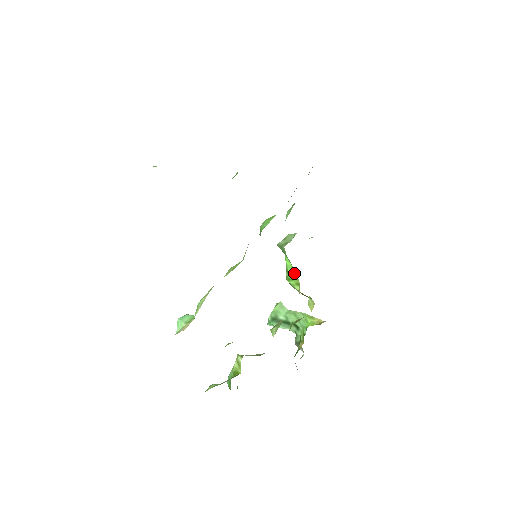
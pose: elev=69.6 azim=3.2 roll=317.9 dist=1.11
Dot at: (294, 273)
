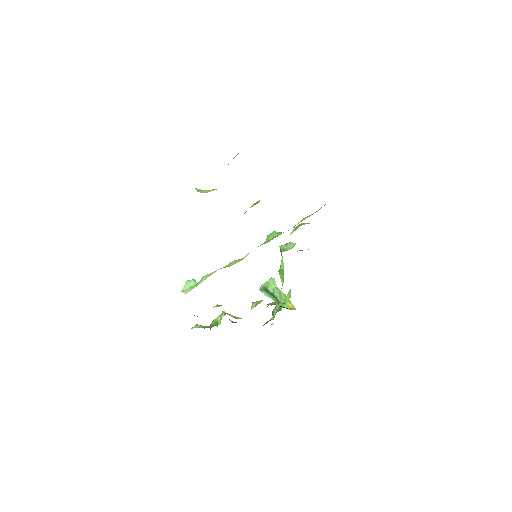
Dot at: (283, 272)
